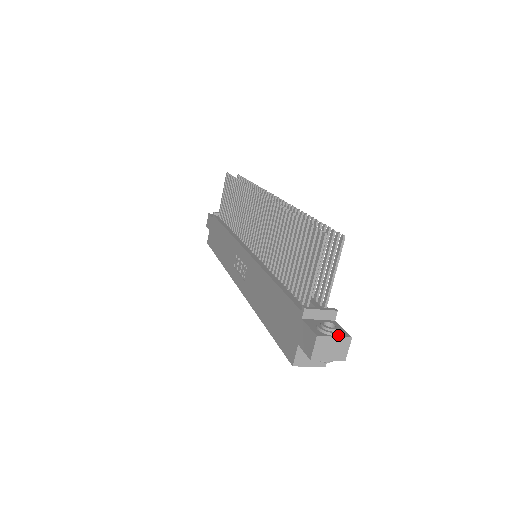
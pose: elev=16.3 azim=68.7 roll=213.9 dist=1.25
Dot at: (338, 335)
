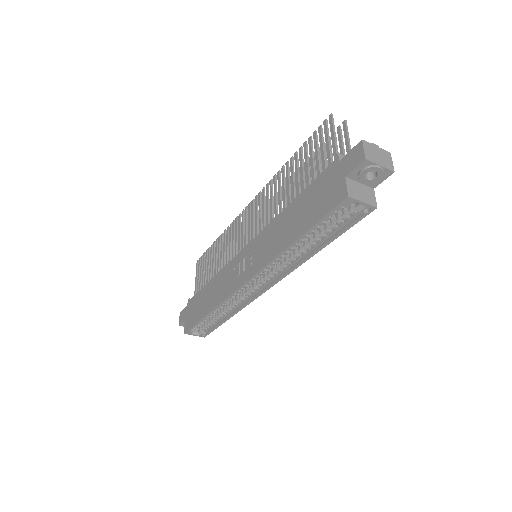
Dot at: (378, 148)
